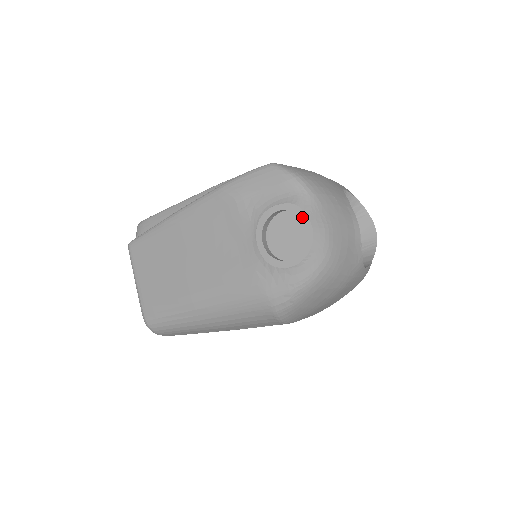
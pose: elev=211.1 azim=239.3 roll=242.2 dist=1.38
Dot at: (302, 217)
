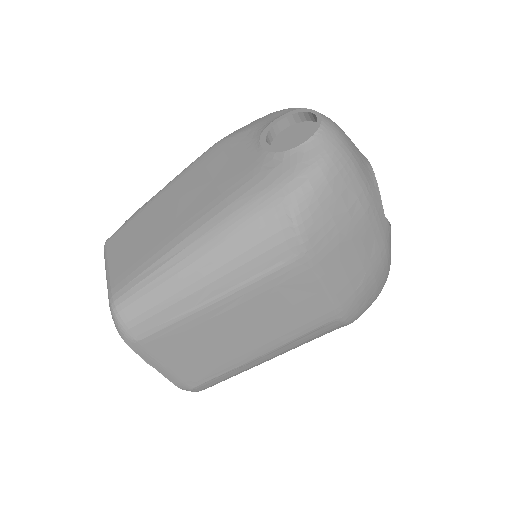
Dot at: (306, 123)
